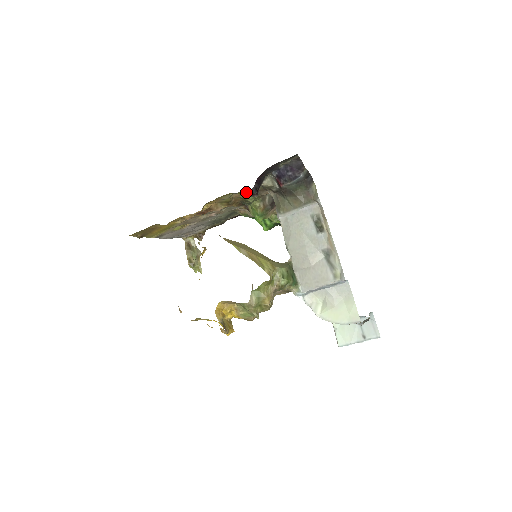
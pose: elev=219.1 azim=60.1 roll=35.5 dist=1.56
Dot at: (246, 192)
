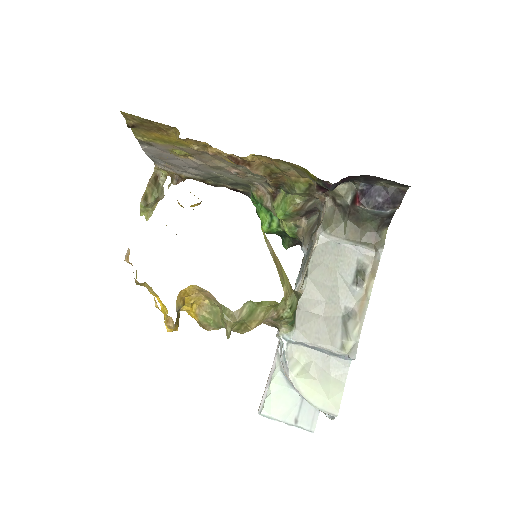
Dot at: (322, 181)
